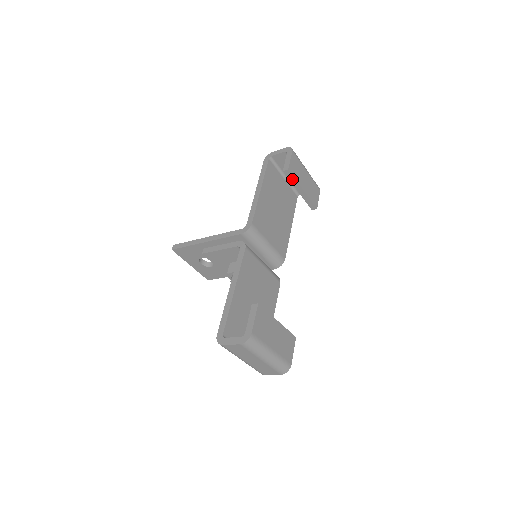
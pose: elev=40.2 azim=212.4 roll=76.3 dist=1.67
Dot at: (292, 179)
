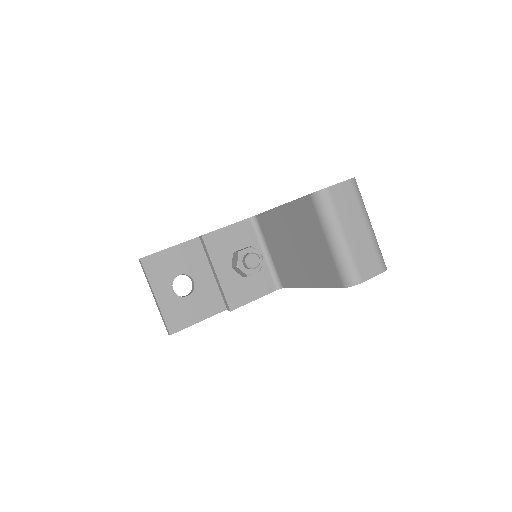
Dot at: occluded
